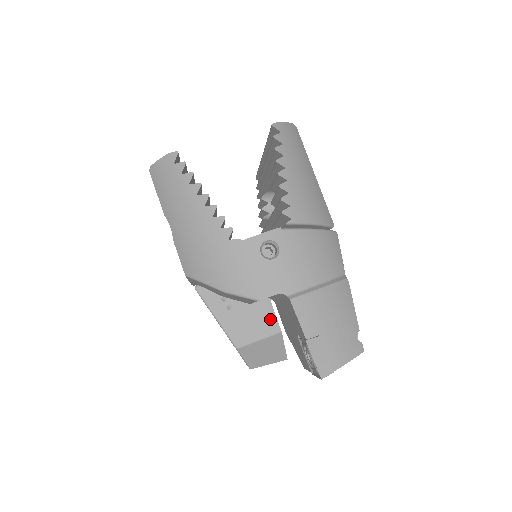
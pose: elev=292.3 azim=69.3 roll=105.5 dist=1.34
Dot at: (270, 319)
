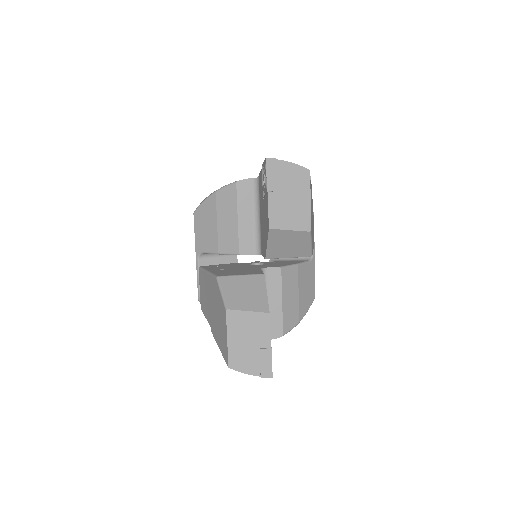
Dot at: (256, 271)
